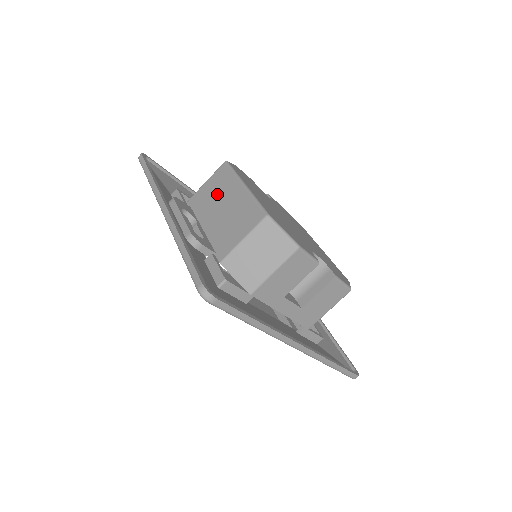
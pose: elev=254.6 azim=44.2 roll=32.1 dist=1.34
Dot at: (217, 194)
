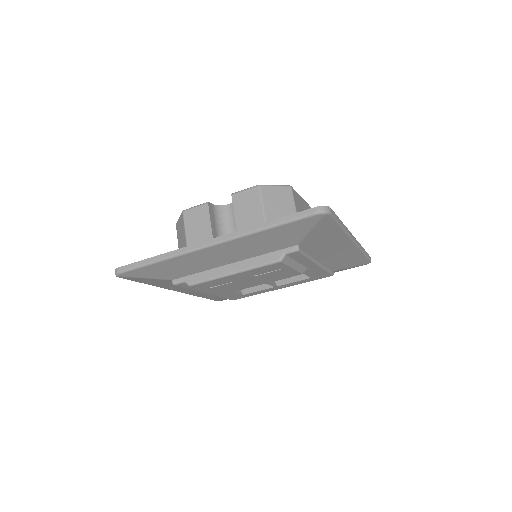
Dot at: occluded
